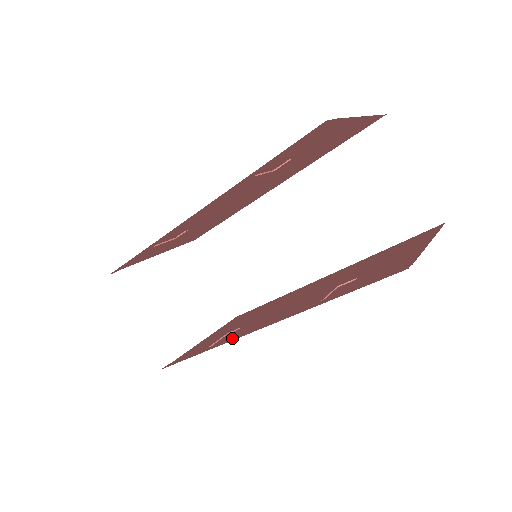
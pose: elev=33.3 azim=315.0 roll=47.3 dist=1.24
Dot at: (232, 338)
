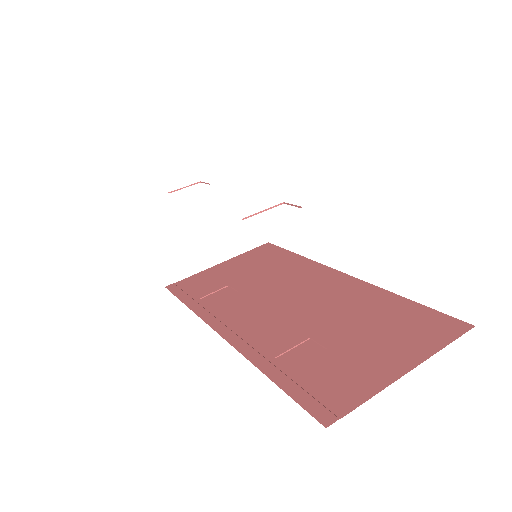
Dot at: (211, 316)
